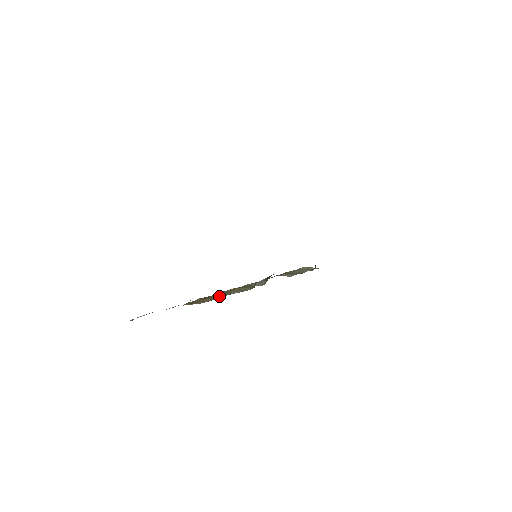
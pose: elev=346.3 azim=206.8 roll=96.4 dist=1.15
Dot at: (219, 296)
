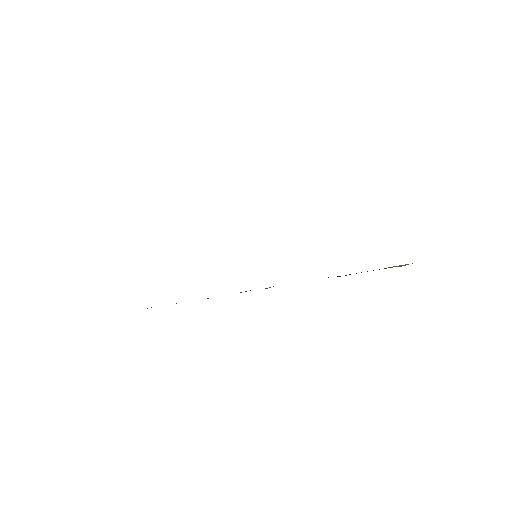
Dot at: occluded
